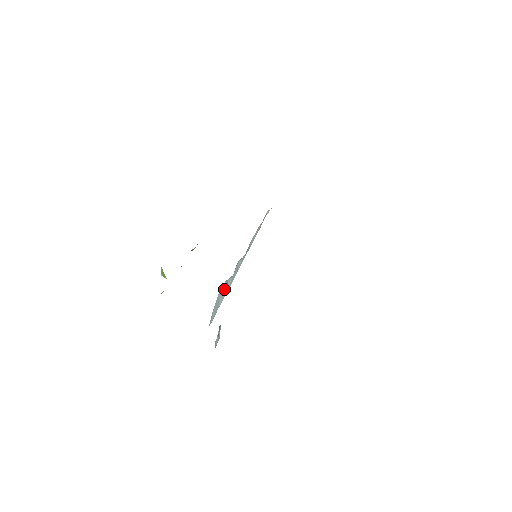
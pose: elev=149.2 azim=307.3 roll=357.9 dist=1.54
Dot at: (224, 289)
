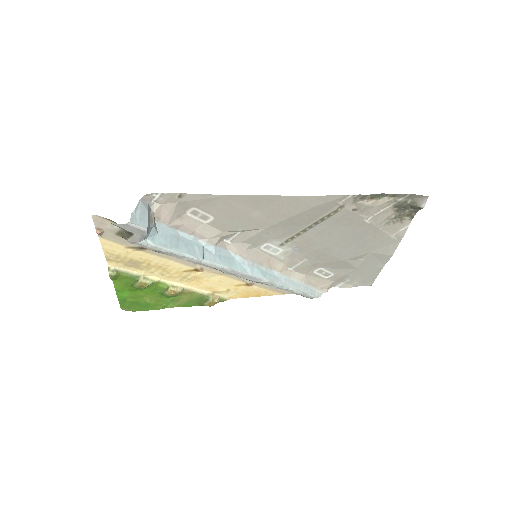
Dot at: (194, 248)
